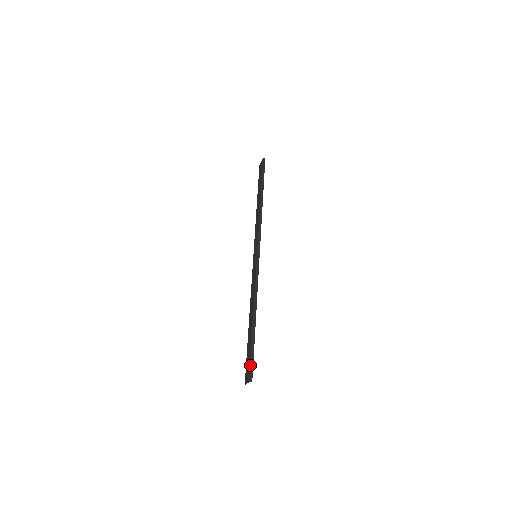
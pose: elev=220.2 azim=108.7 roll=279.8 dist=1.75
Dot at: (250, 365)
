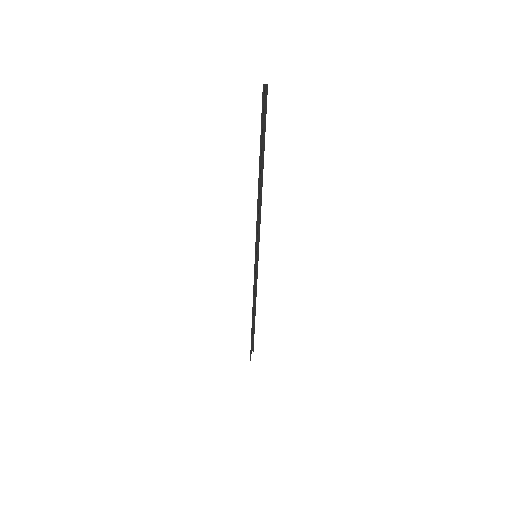
Dot at: occluded
